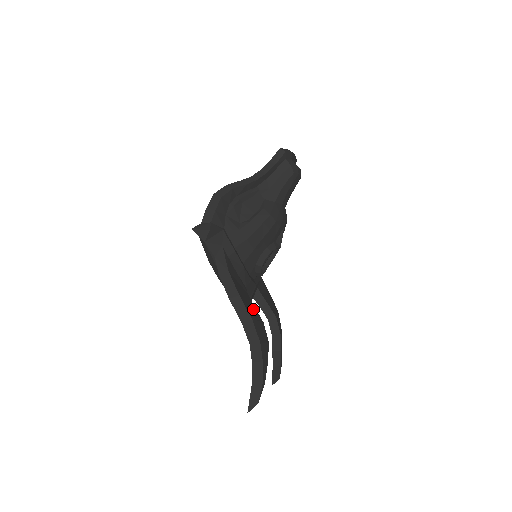
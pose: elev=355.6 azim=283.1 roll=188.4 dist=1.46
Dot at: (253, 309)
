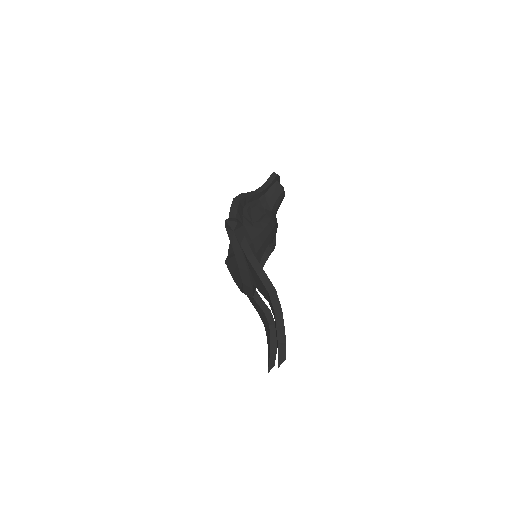
Dot at: occluded
